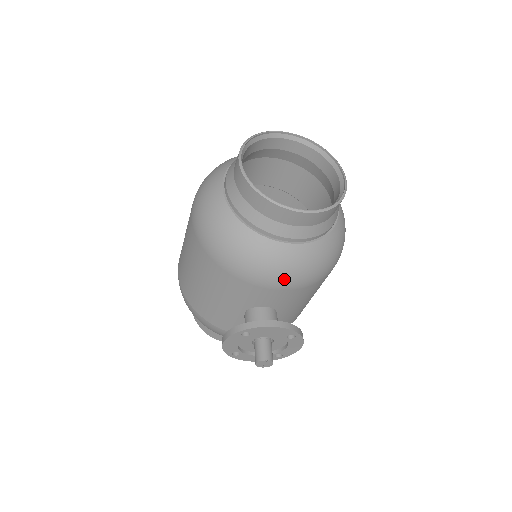
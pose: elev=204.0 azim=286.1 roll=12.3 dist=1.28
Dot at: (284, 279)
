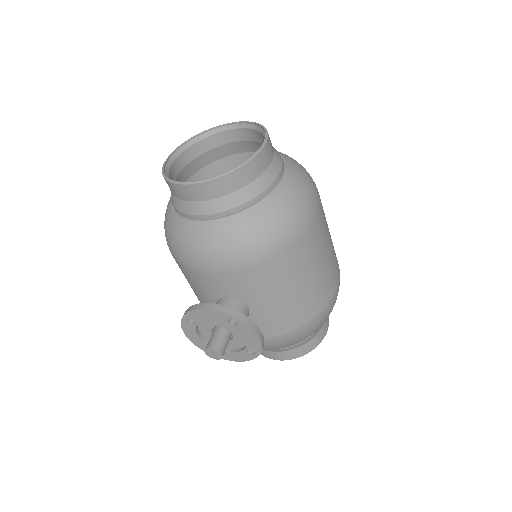
Dot at: (212, 259)
